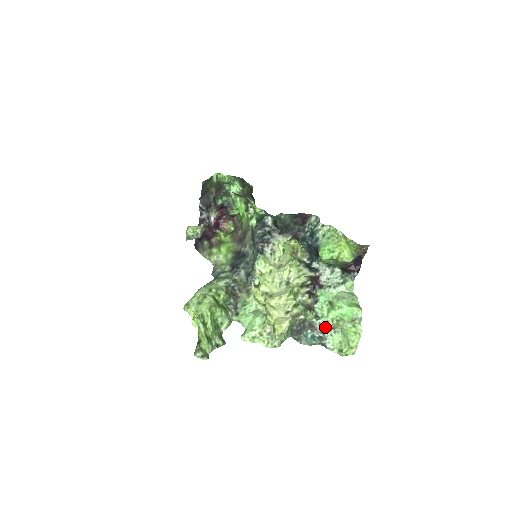
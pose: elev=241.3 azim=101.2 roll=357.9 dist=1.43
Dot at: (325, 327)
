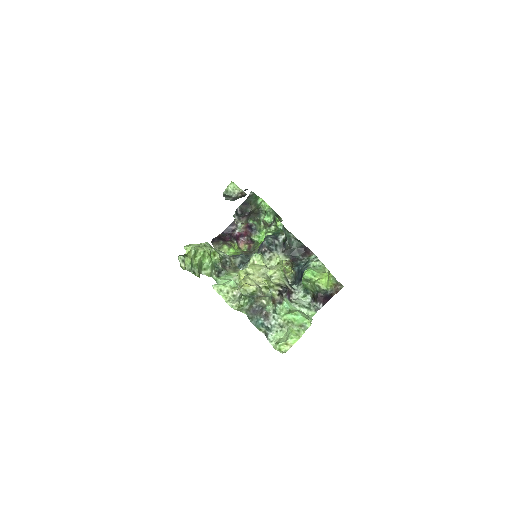
Dot at: (276, 322)
